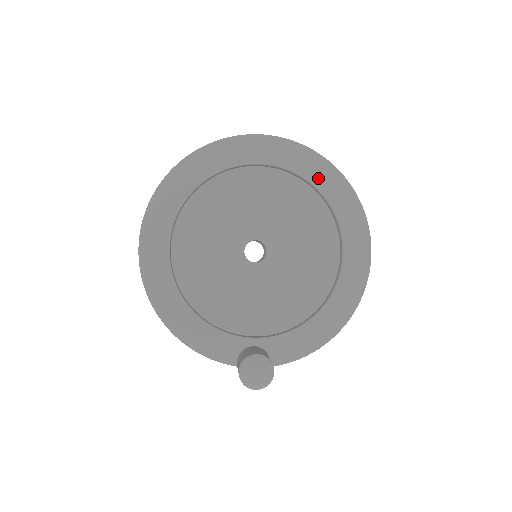
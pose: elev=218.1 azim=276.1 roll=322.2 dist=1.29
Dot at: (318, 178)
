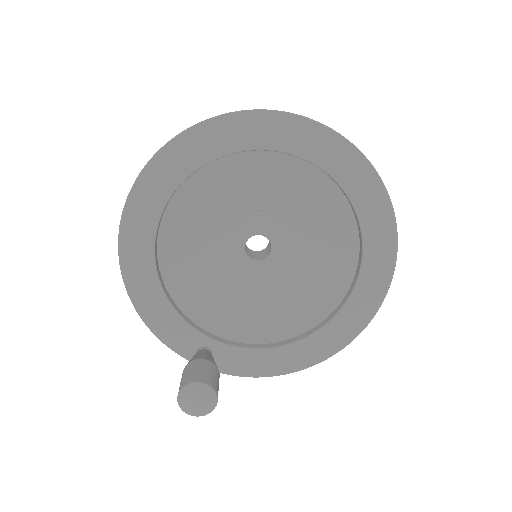
Dot at: (366, 207)
